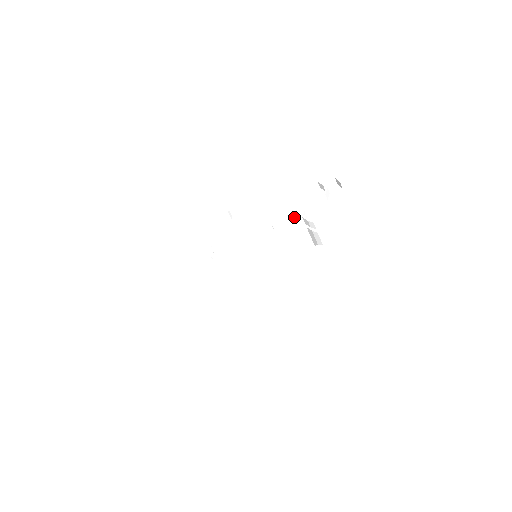
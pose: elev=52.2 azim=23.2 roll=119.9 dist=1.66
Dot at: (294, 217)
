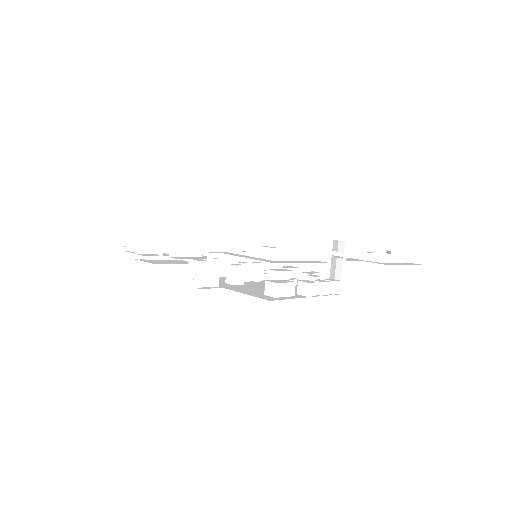
Dot at: occluded
